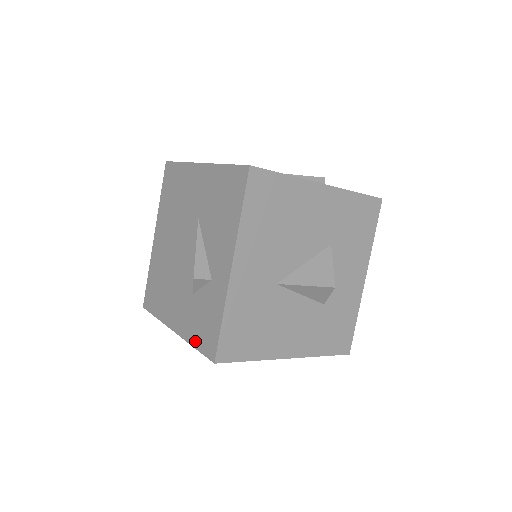
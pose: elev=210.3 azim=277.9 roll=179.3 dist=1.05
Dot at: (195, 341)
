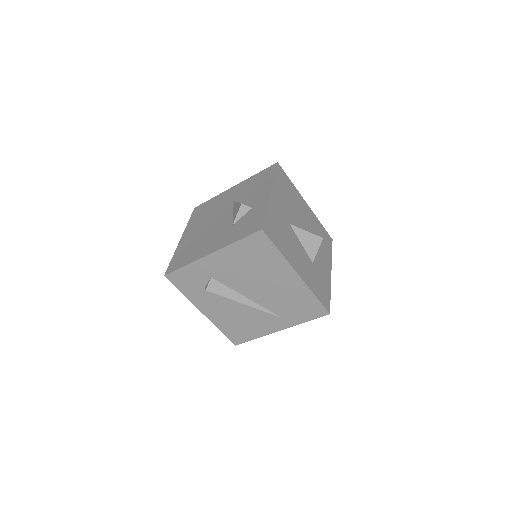
Dot at: (238, 237)
